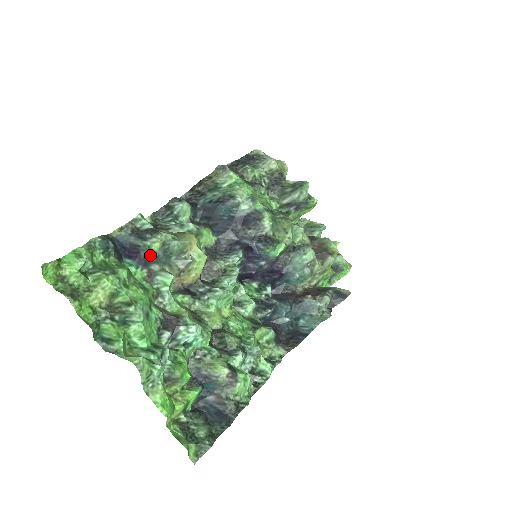
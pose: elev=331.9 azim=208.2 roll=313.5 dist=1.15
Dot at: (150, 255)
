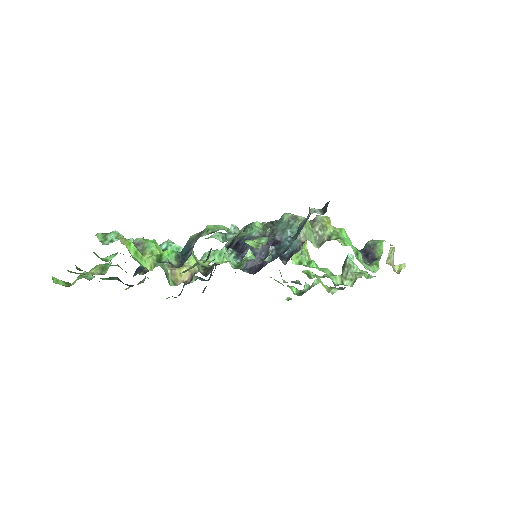
Dot at: occluded
